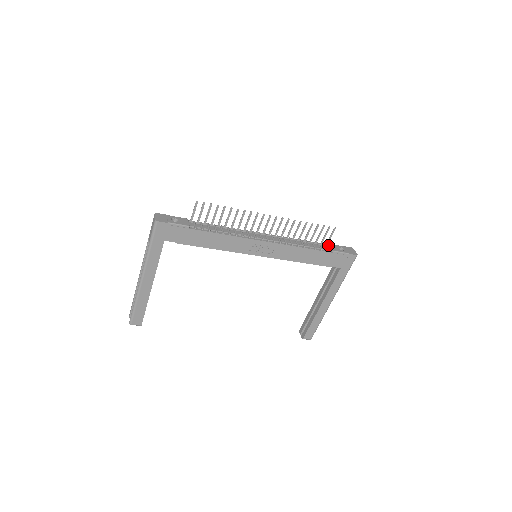
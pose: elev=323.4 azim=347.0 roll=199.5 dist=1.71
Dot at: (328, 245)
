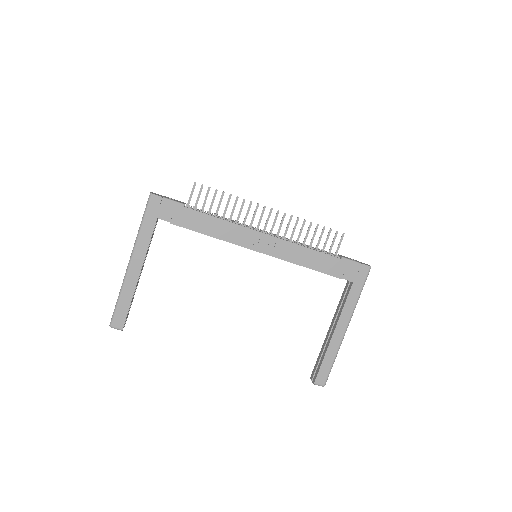
Dot at: (337, 255)
